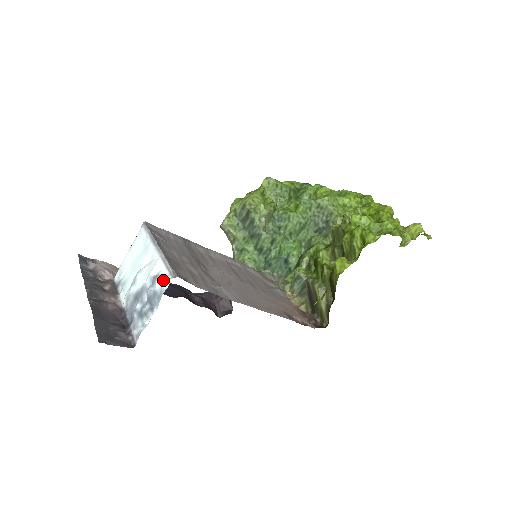
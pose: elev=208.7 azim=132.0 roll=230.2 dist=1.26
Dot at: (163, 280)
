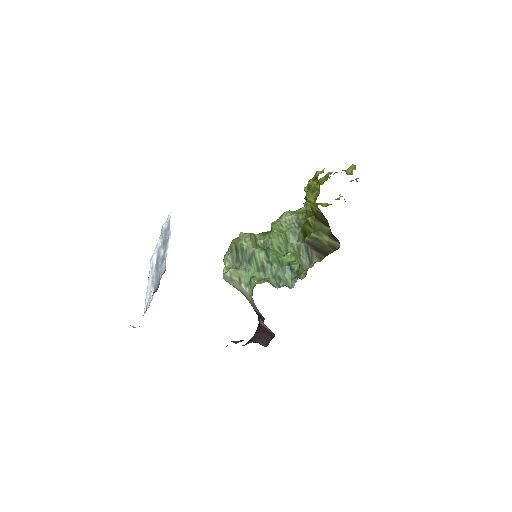
Dot at: (167, 220)
